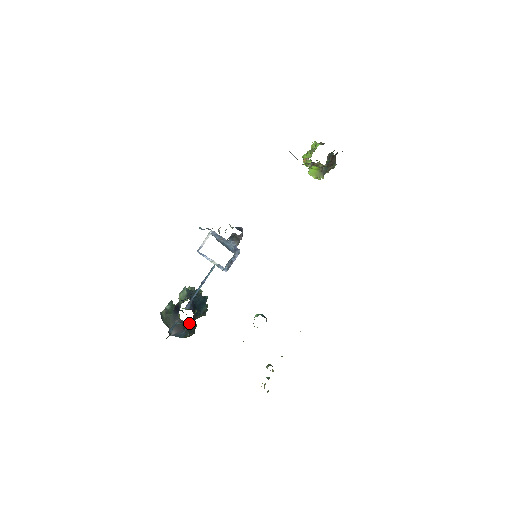
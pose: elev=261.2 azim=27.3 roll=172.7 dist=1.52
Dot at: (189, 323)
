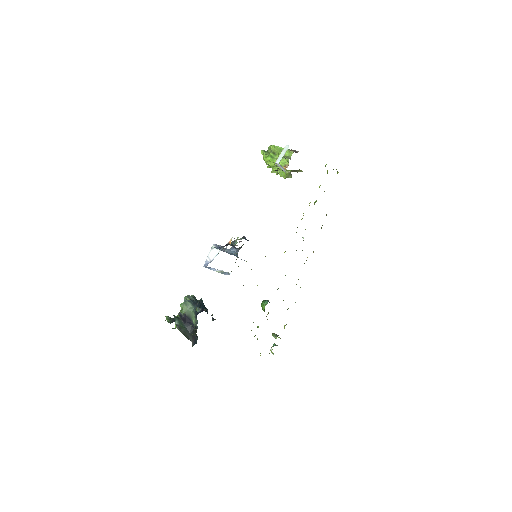
Dot at: occluded
